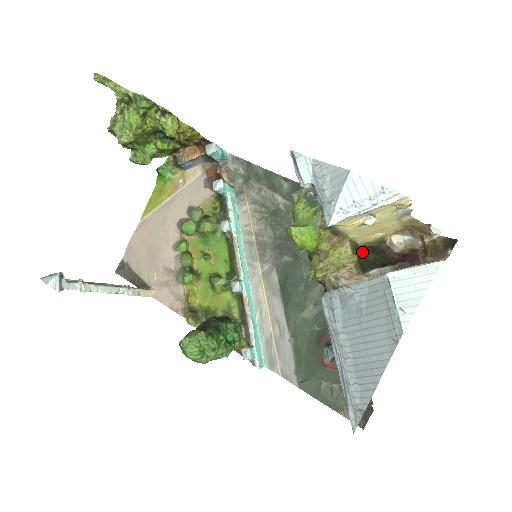
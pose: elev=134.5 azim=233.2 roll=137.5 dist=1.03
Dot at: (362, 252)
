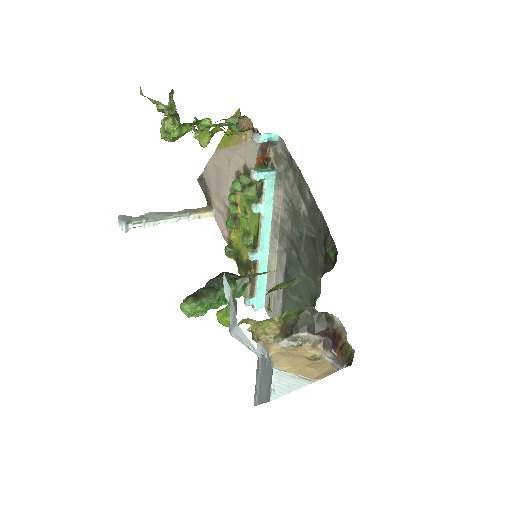
Dot at: (305, 315)
